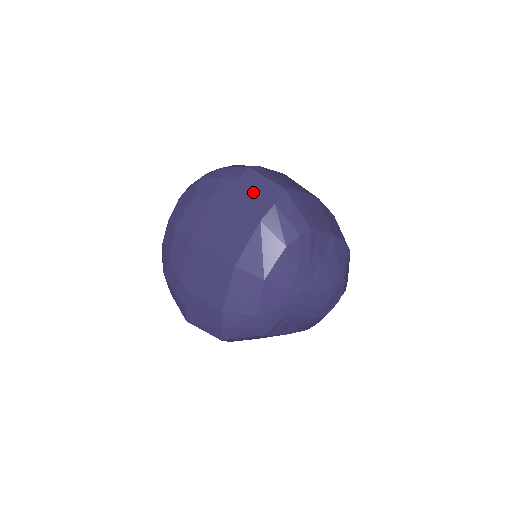
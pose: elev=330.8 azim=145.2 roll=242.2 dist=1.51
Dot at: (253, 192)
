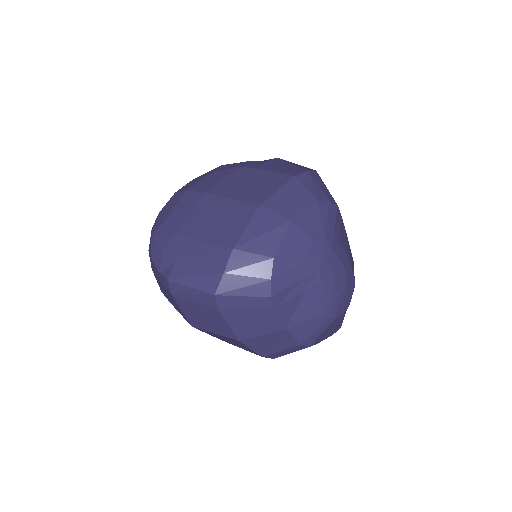
Dot at: (284, 166)
